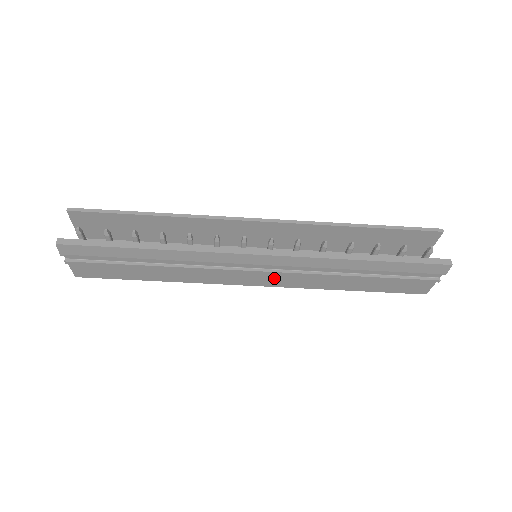
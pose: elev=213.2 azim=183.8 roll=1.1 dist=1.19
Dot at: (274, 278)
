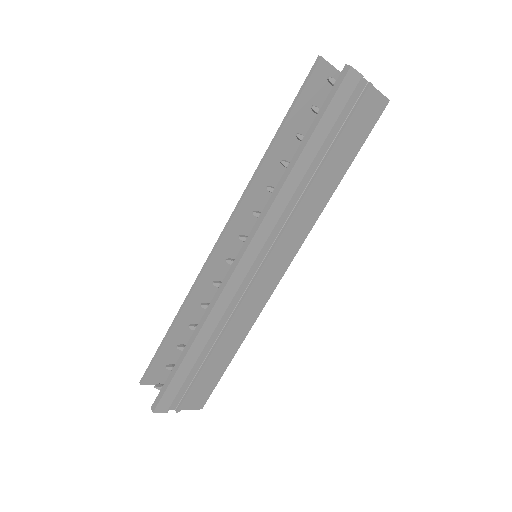
Dot at: (283, 251)
